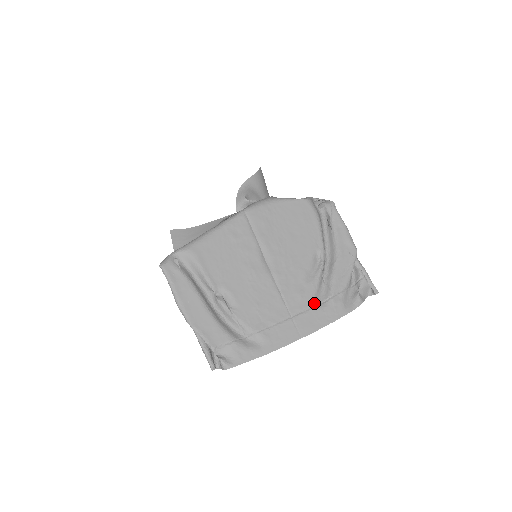
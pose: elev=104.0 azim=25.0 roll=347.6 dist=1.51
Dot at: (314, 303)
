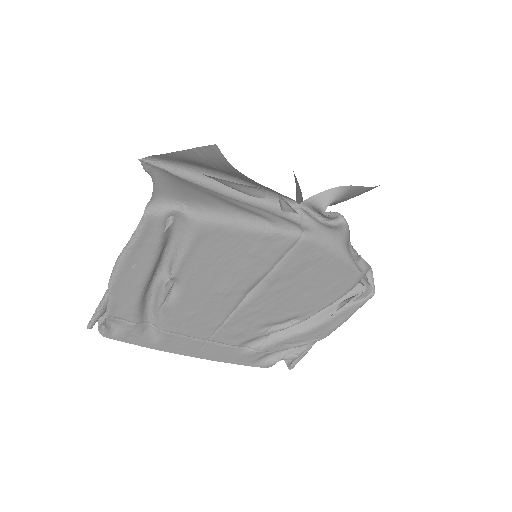
Dot at: (239, 345)
